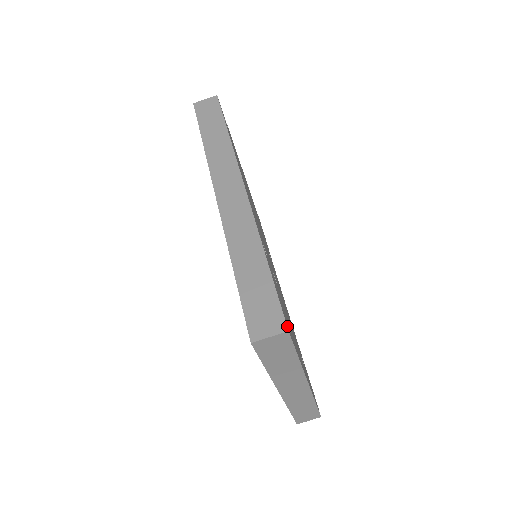
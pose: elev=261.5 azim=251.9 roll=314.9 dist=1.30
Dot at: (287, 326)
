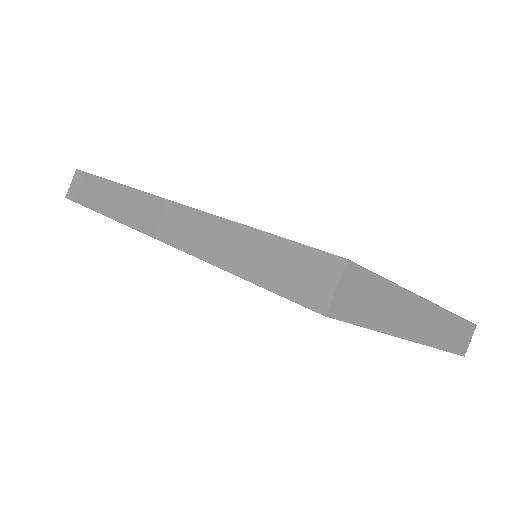
Dot at: (341, 258)
